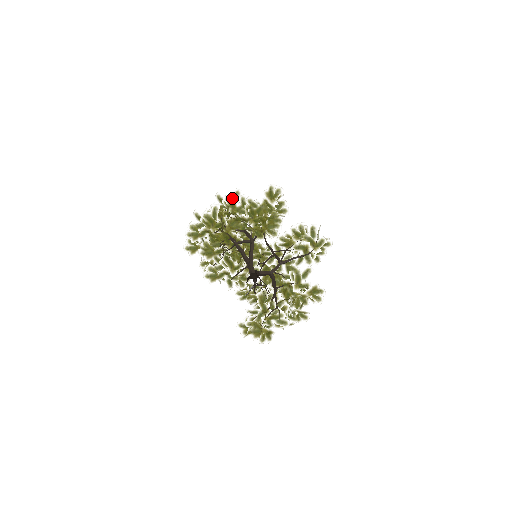
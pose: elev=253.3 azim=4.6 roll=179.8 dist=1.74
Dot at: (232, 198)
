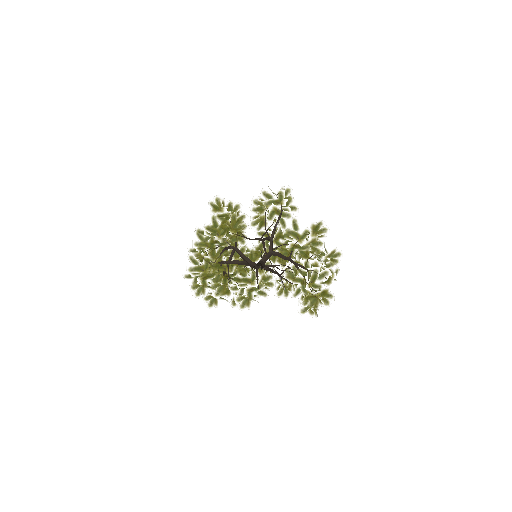
Dot at: occluded
